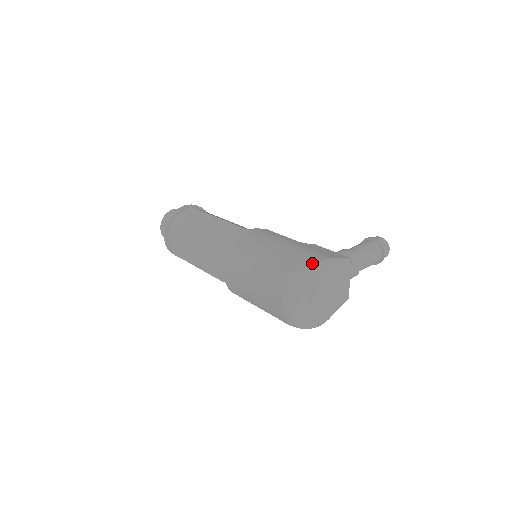
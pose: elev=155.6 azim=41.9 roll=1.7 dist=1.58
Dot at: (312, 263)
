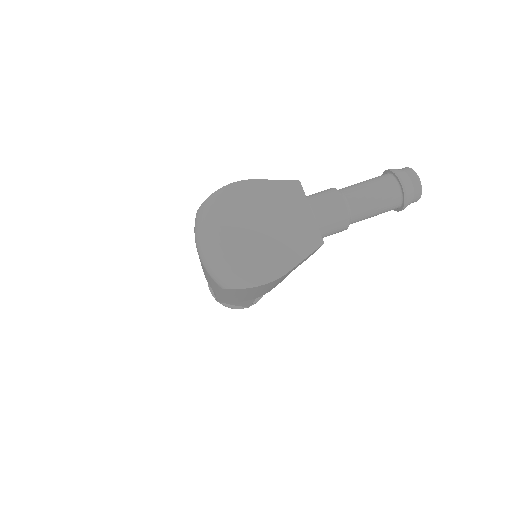
Dot at: (218, 190)
